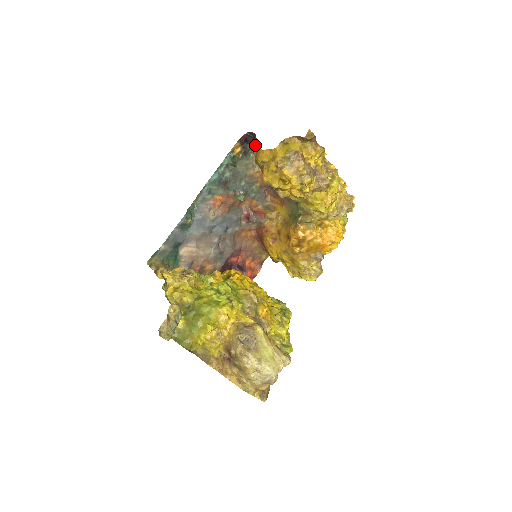
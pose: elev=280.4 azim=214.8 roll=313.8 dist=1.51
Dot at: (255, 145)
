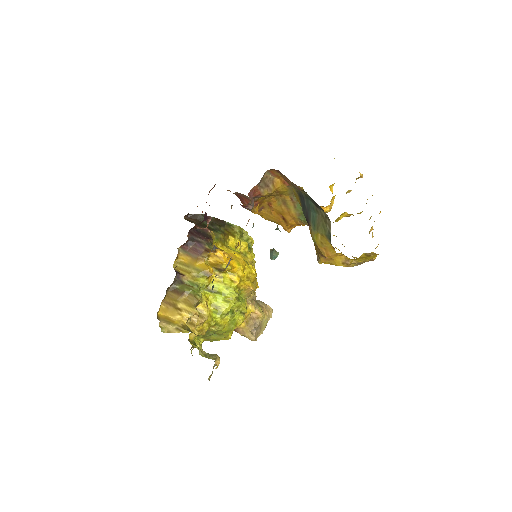
Dot at: (310, 197)
